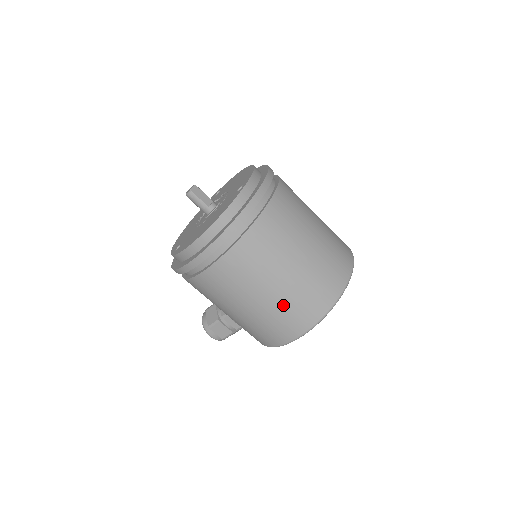
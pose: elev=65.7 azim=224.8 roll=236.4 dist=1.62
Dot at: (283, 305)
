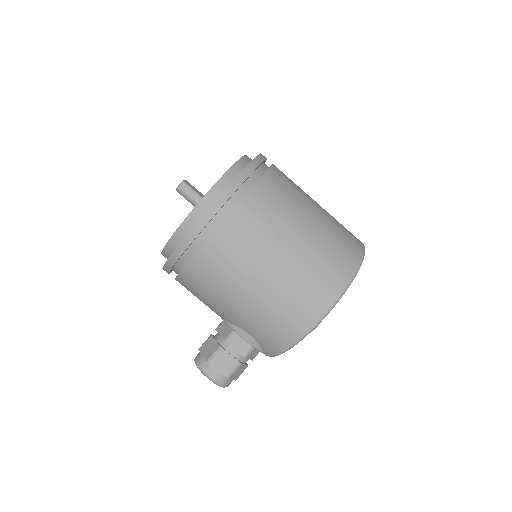
Dot at: (311, 259)
